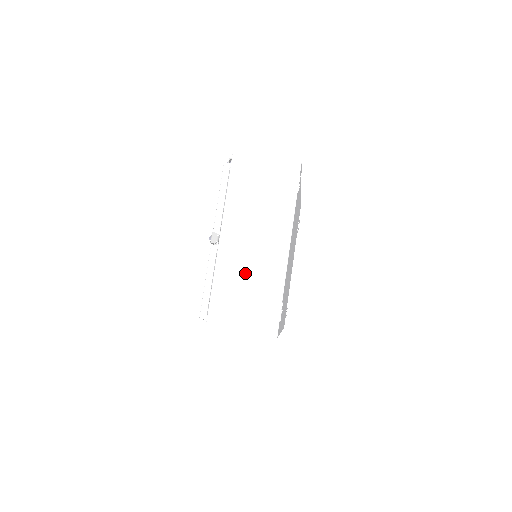
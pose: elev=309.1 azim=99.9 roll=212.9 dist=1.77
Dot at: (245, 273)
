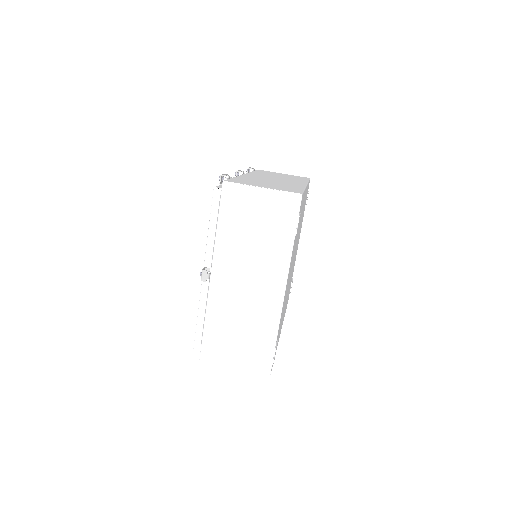
Dot at: (238, 313)
